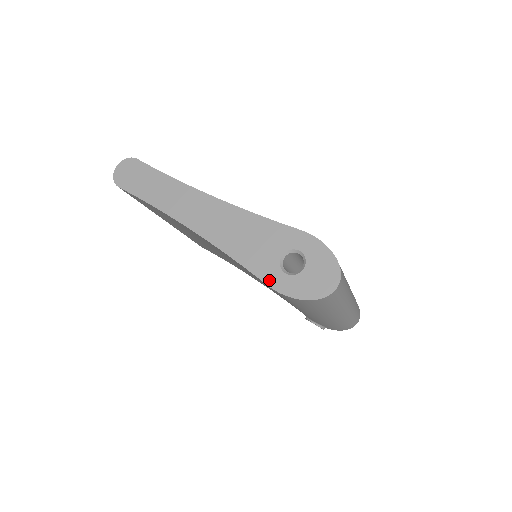
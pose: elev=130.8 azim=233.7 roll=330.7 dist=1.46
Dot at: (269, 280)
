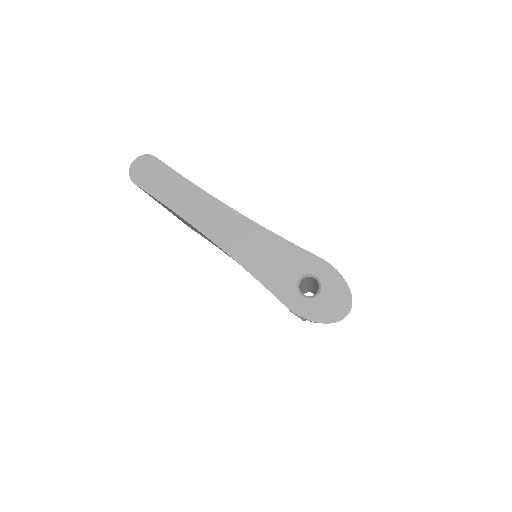
Dot at: (286, 300)
